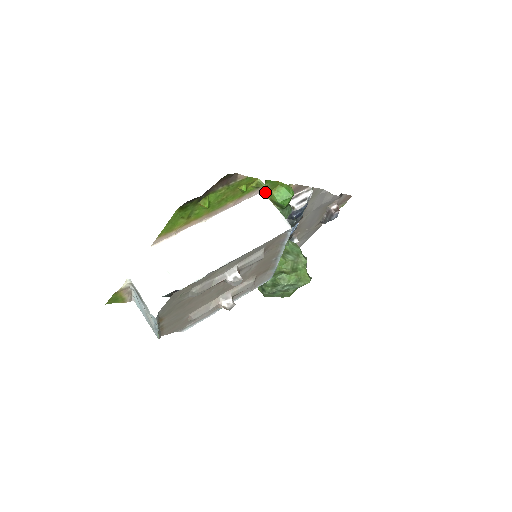
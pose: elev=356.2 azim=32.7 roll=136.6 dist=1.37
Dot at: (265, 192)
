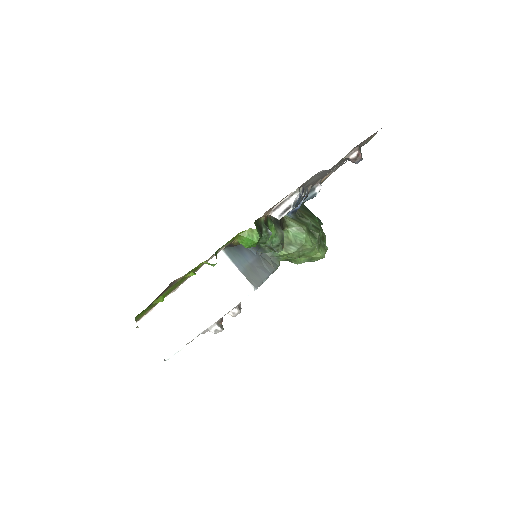
Dot at: (226, 245)
